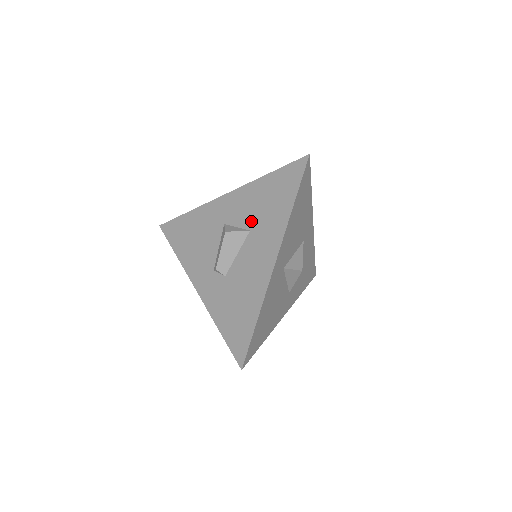
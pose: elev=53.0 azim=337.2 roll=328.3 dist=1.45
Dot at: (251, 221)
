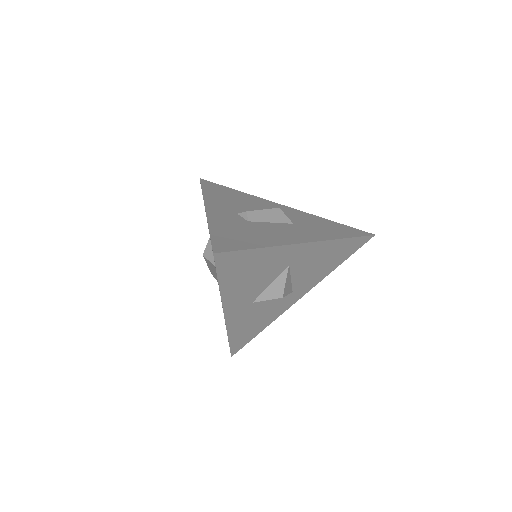
Dot at: occluded
